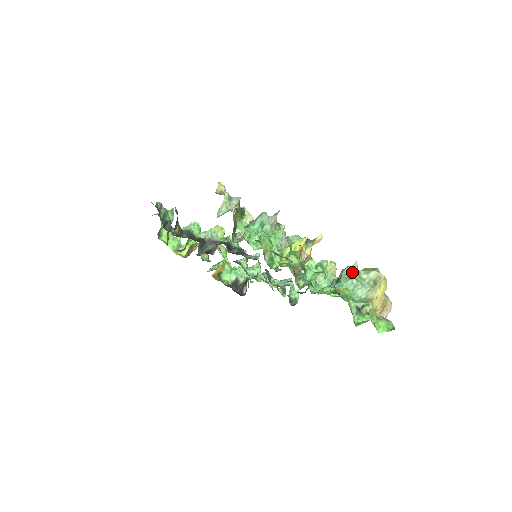
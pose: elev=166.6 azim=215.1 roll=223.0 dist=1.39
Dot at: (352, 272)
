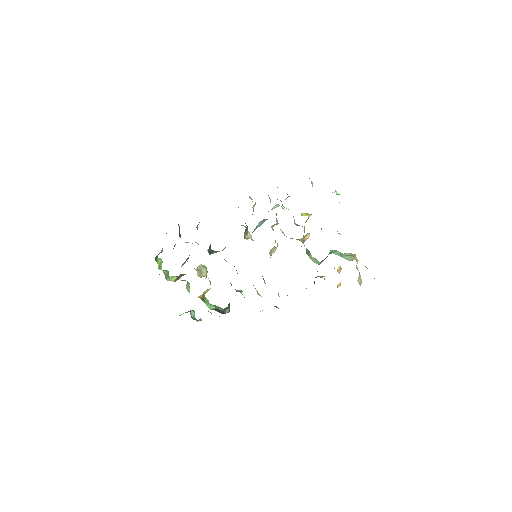
Dot at: (336, 250)
